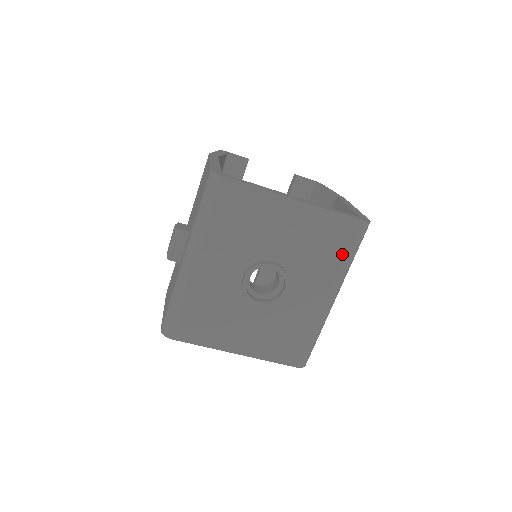
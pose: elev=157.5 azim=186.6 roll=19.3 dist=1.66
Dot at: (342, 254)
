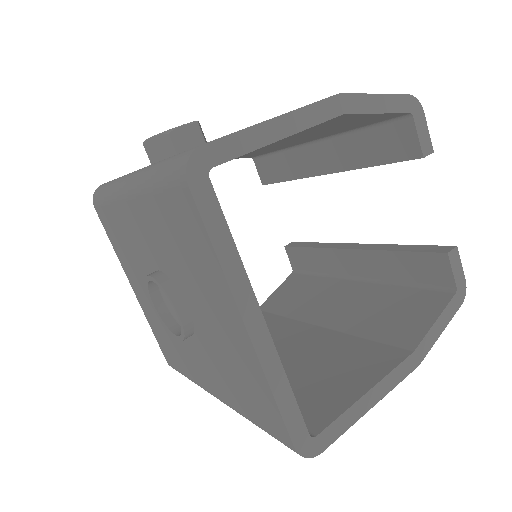
Dot at: (251, 413)
